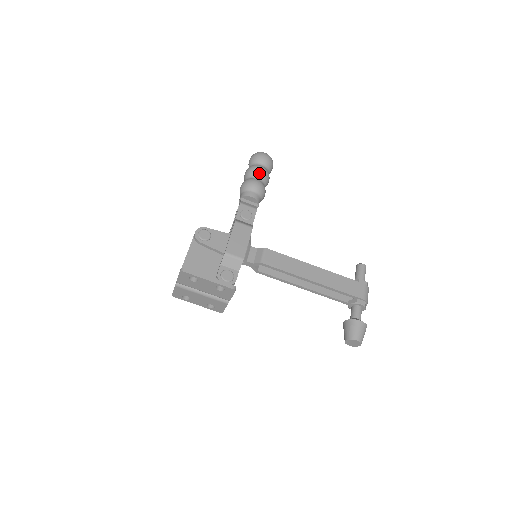
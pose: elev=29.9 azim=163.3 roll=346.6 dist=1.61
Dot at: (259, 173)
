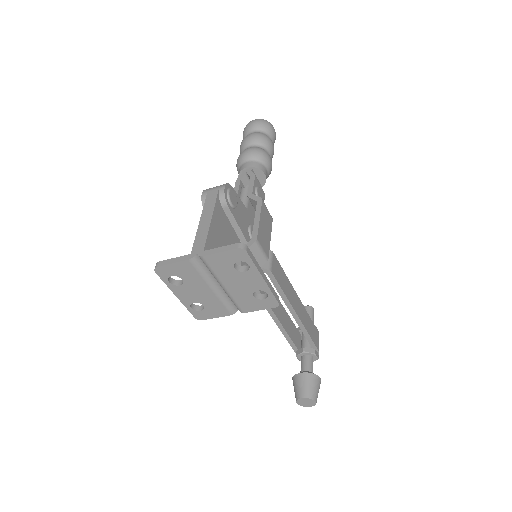
Dot at: (271, 148)
